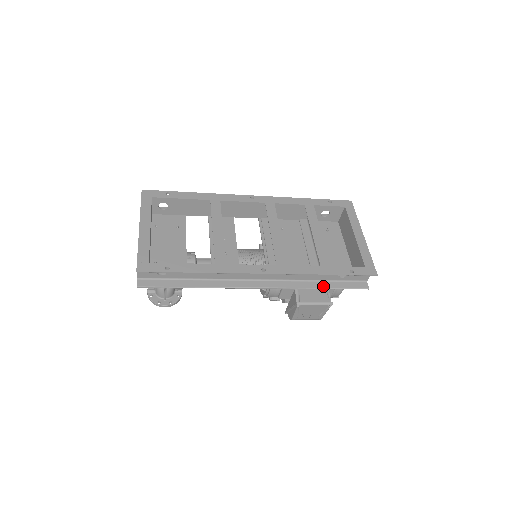
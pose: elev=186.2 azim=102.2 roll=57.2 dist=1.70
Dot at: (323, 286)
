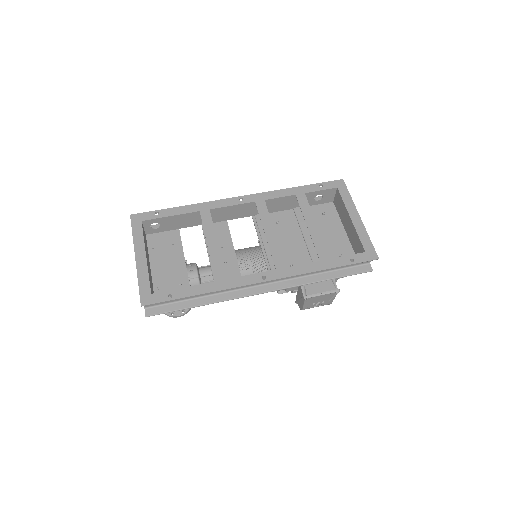
Dot at: (326, 277)
